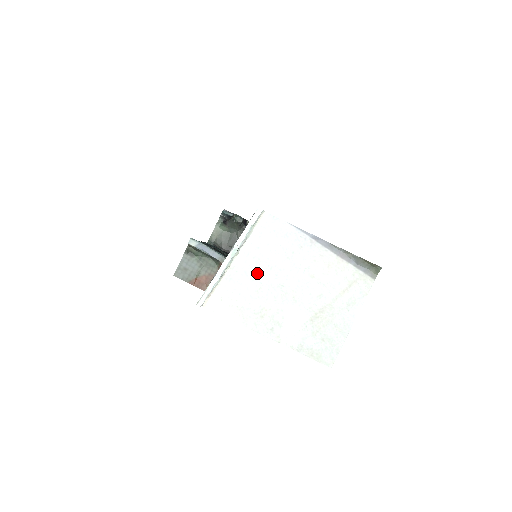
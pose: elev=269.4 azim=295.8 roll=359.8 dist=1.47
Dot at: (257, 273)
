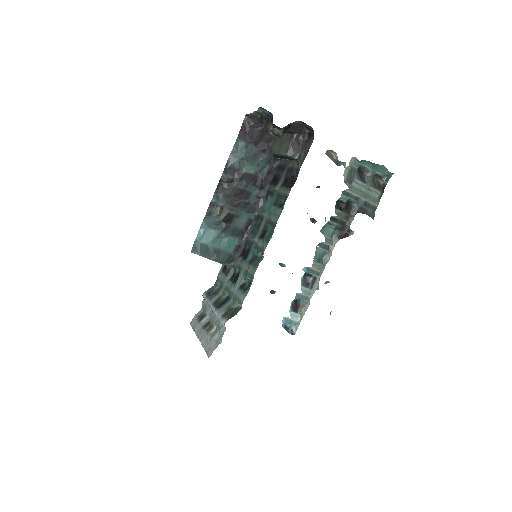
Dot at: occluded
